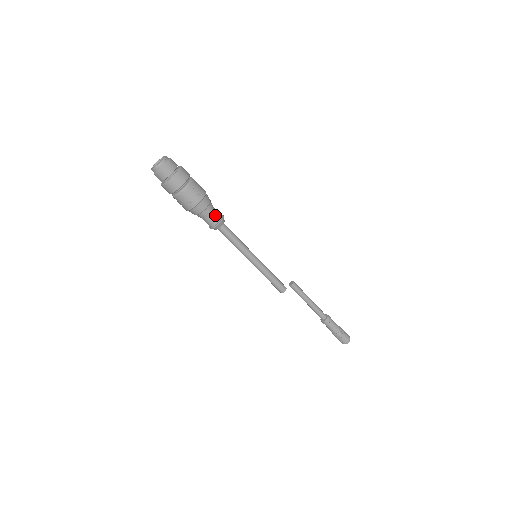
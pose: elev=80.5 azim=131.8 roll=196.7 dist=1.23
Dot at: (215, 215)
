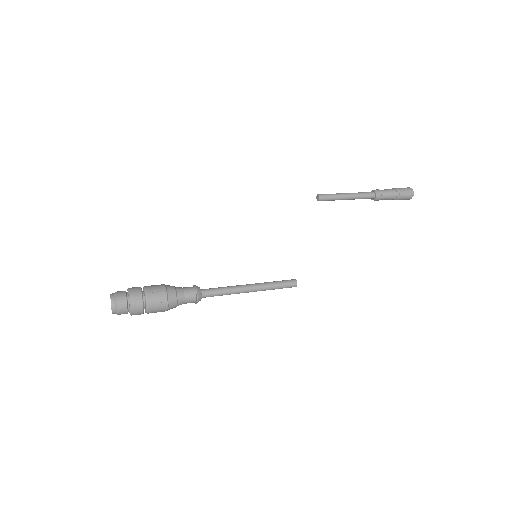
Dot at: (189, 299)
